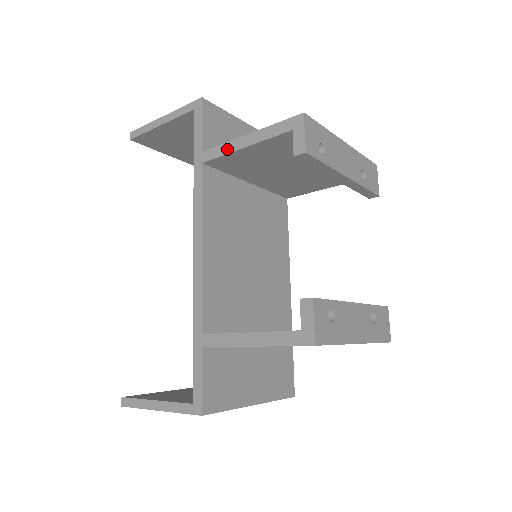
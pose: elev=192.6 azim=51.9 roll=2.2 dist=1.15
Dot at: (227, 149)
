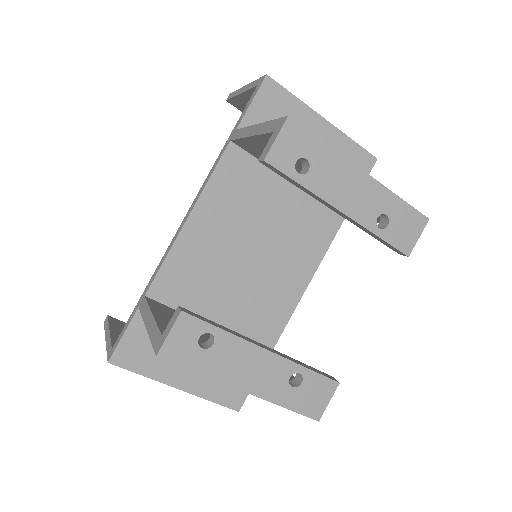
Dot at: (244, 133)
